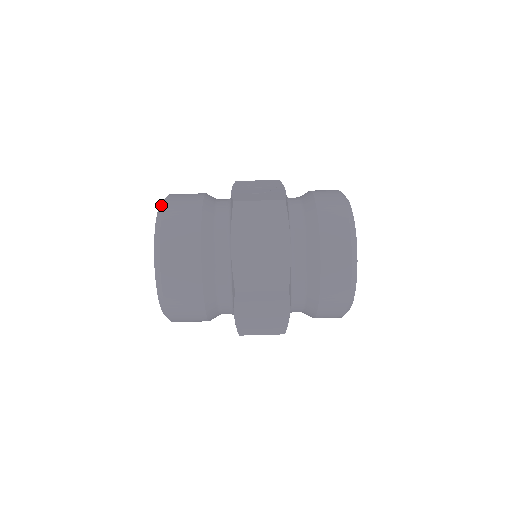
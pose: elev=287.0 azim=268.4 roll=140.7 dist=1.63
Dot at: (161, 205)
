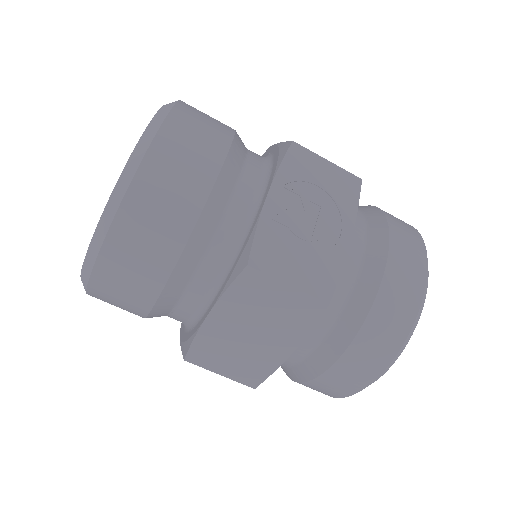
Dot at: (131, 166)
